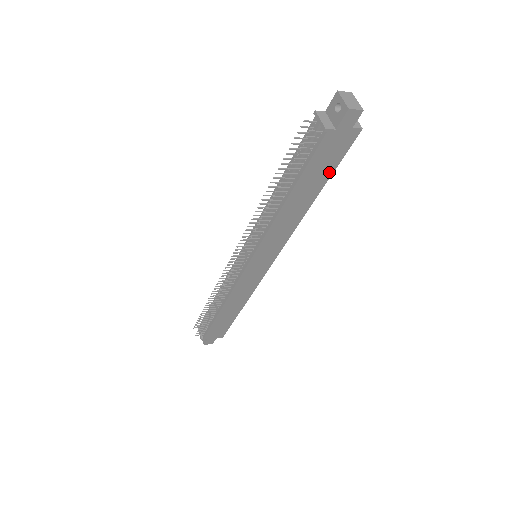
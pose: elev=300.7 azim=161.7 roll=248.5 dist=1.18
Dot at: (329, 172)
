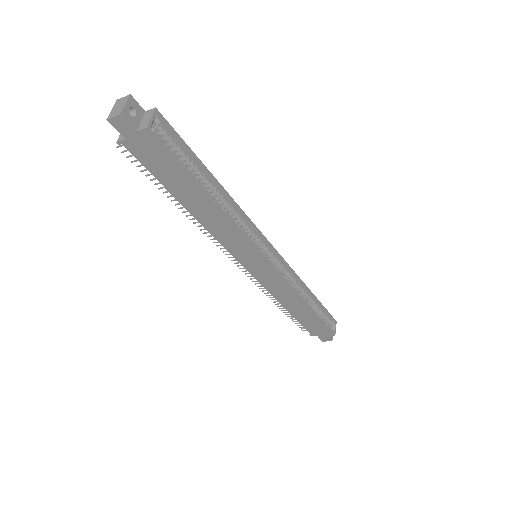
Dot at: (183, 173)
